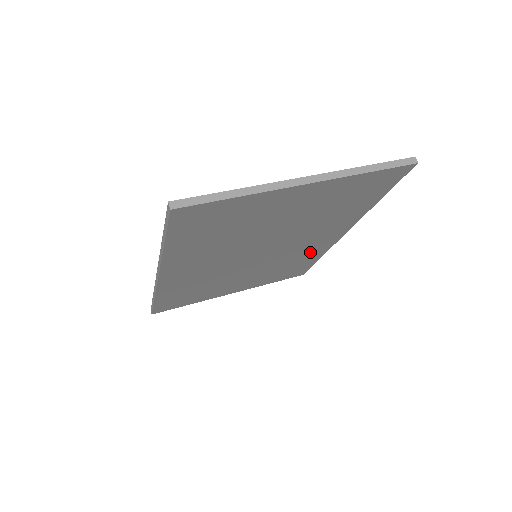
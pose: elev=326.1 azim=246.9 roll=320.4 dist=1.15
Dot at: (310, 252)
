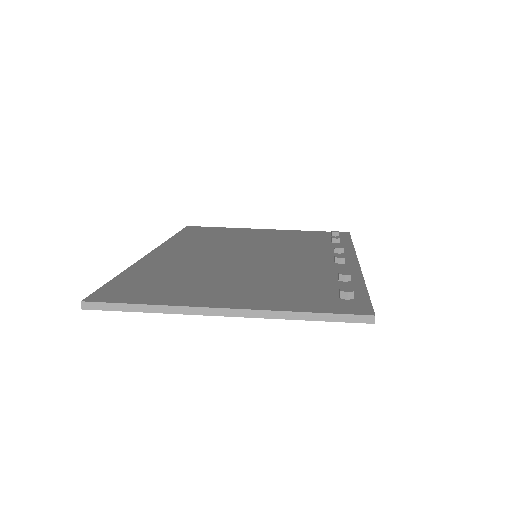
Dot at: occluded
